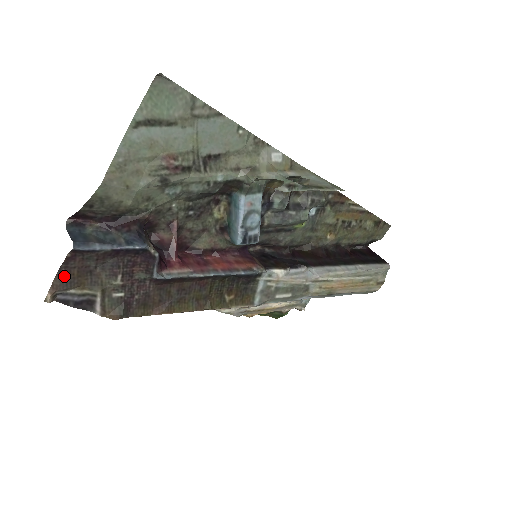
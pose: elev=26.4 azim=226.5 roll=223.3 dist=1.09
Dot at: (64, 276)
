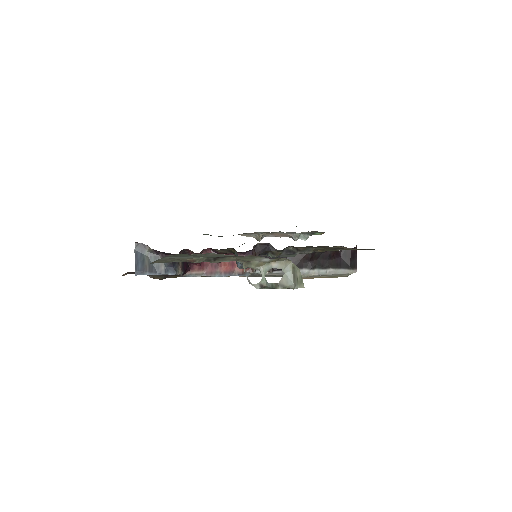
Dot at: (131, 273)
